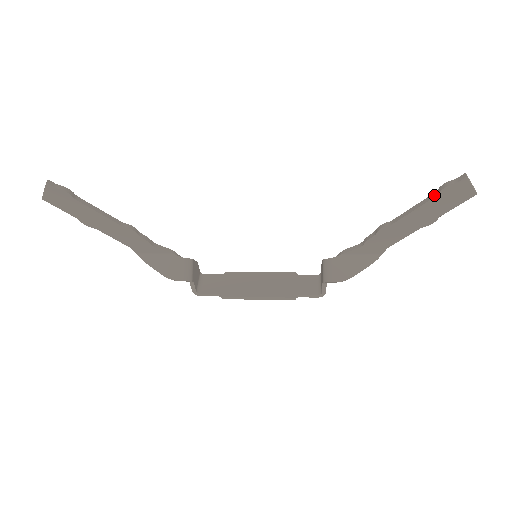
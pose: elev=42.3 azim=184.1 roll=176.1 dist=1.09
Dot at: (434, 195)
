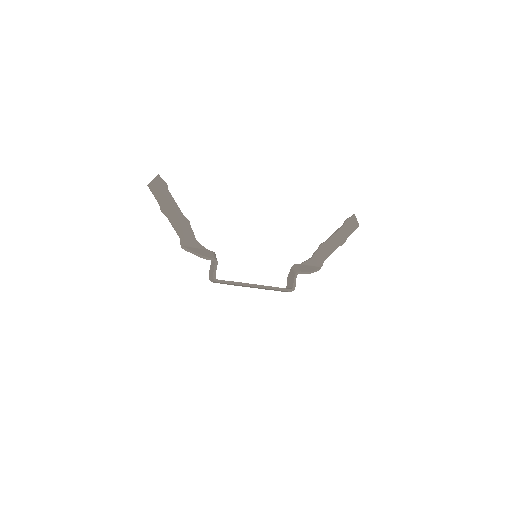
Dot at: (343, 224)
